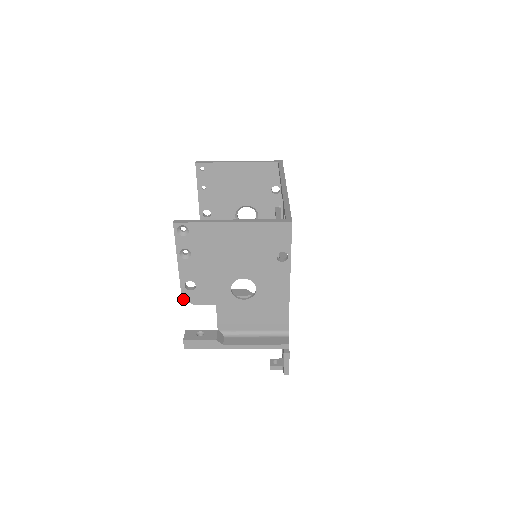
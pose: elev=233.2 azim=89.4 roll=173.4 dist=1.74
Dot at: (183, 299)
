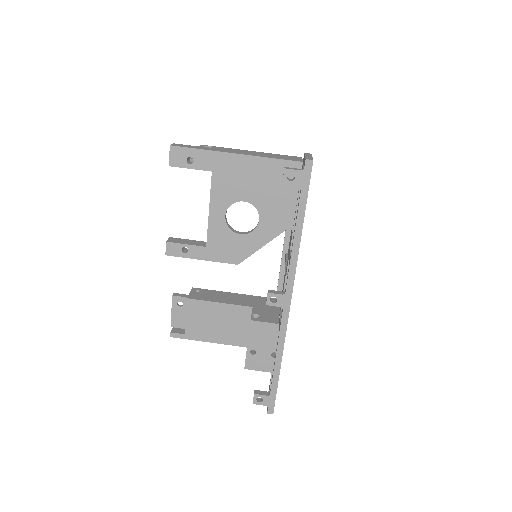
Dot at: occluded
